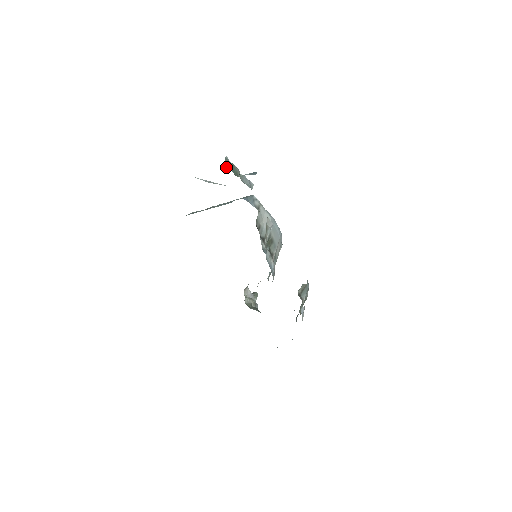
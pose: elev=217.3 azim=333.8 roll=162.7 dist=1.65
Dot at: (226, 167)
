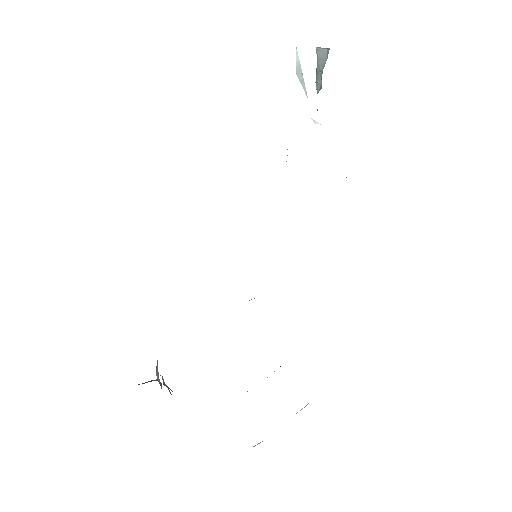
Dot at: occluded
